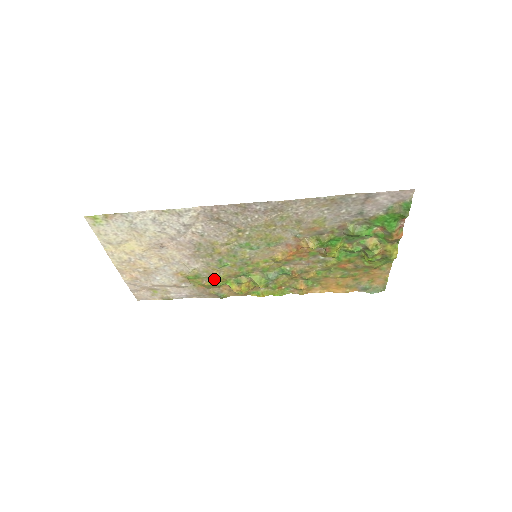
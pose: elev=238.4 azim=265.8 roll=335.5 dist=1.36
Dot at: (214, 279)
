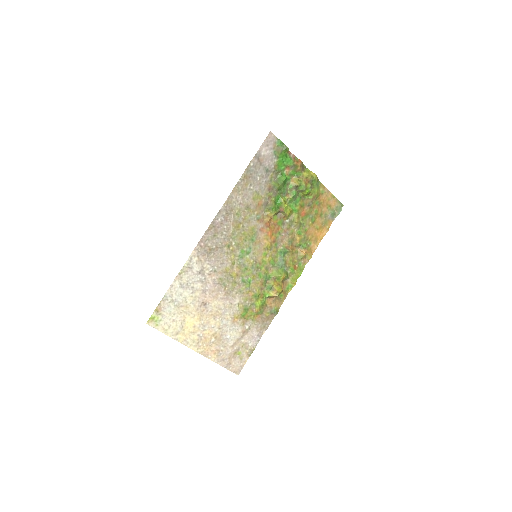
Dot at: (256, 300)
